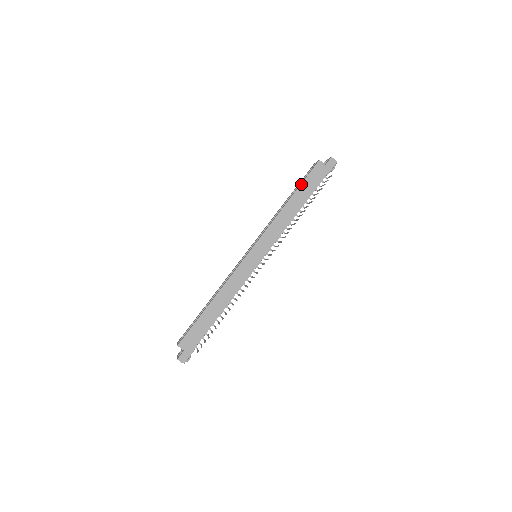
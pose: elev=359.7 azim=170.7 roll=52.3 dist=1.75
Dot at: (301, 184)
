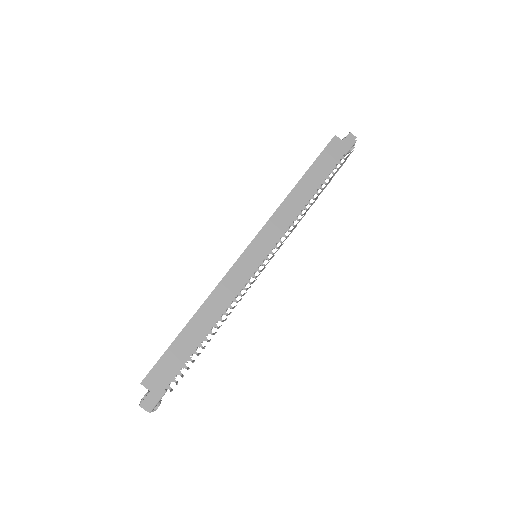
Dot at: (313, 163)
